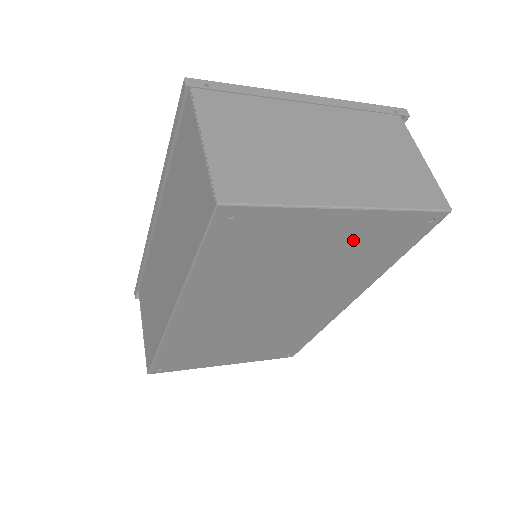
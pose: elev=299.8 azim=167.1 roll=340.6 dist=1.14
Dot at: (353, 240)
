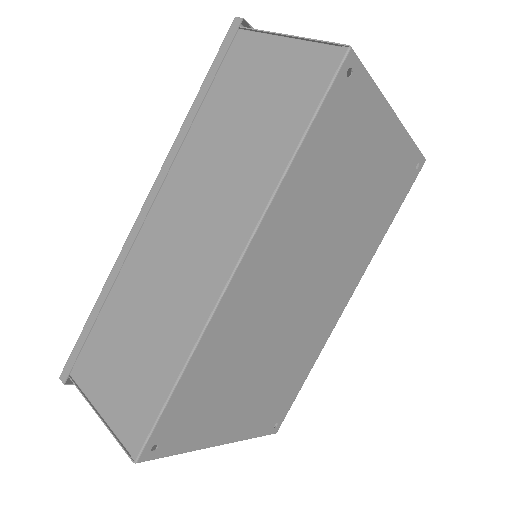
Dot at: (384, 171)
